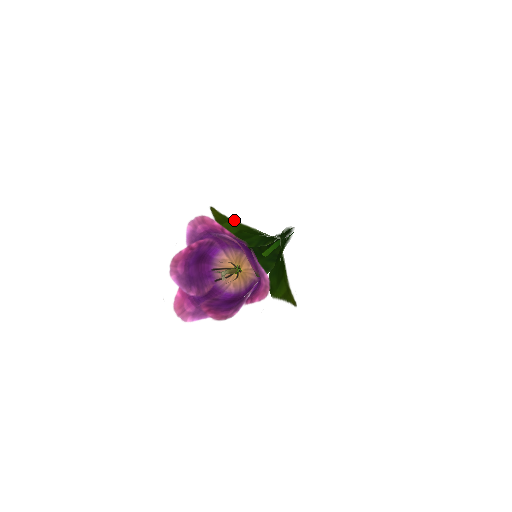
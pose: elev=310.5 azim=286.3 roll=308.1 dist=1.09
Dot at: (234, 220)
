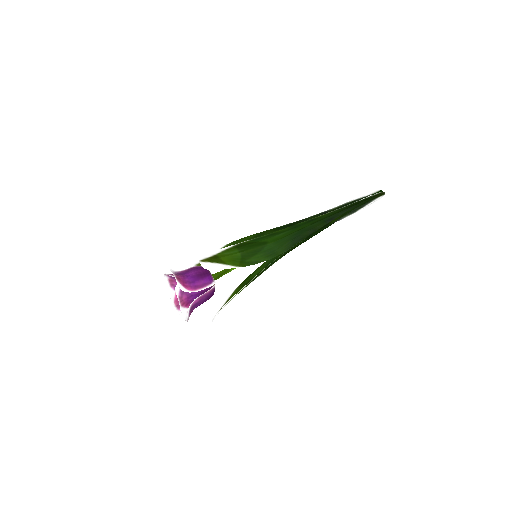
Dot at: (220, 263)
